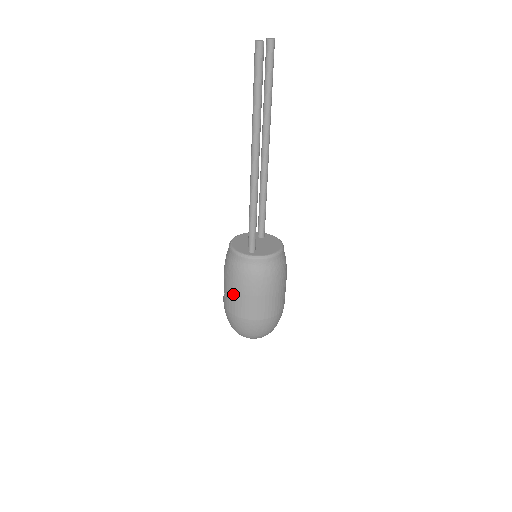
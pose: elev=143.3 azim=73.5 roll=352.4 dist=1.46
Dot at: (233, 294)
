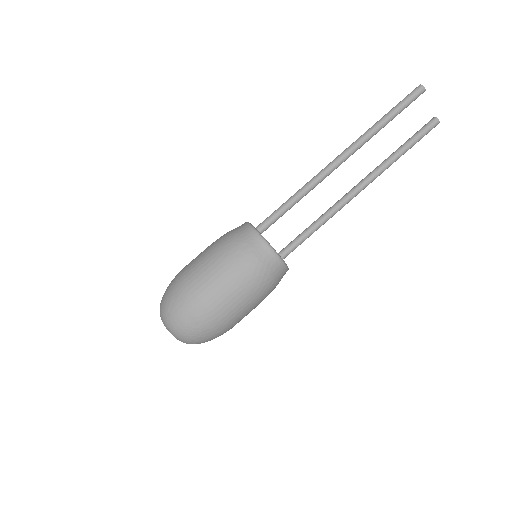
Dot at: (203, 251)
